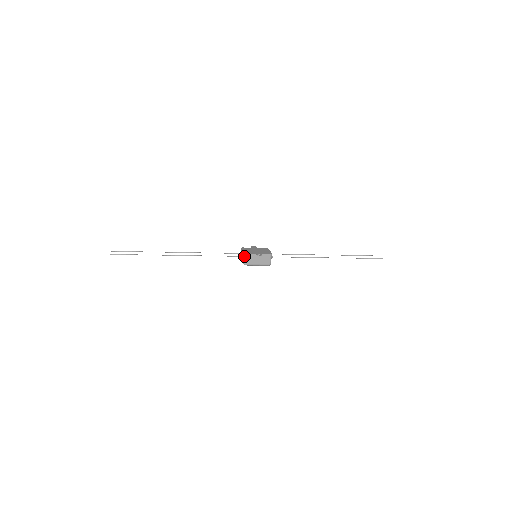
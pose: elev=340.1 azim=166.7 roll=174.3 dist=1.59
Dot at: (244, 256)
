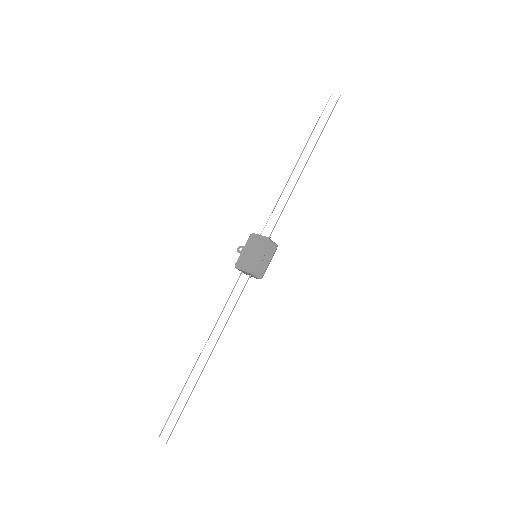
Dot at: (253, 275)
